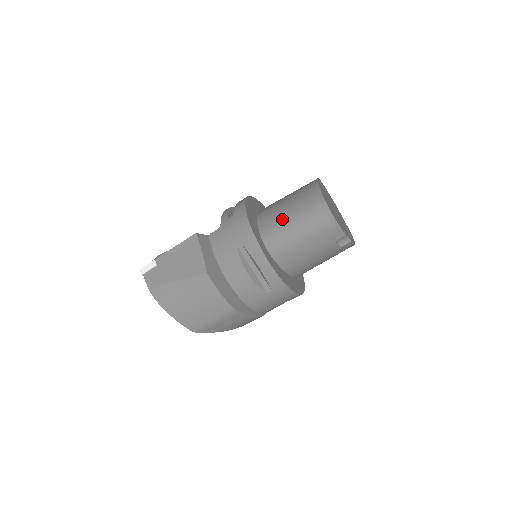
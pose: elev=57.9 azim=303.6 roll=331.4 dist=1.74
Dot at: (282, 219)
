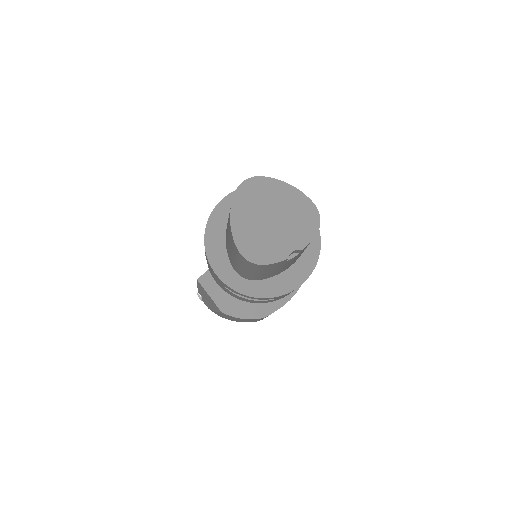
Dot at: (232, 259)
